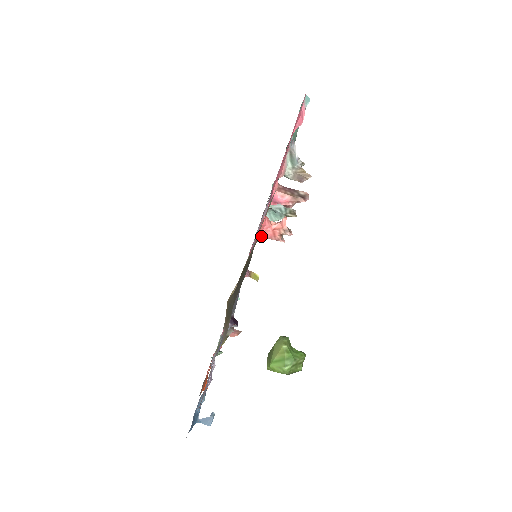
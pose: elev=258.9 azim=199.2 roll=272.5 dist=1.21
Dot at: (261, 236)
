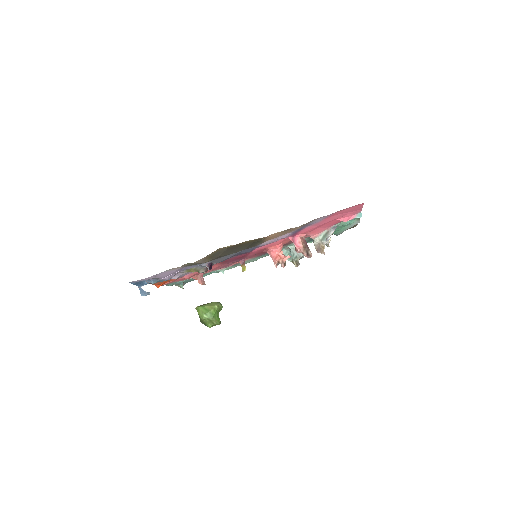
Dot at: (270, 252)
